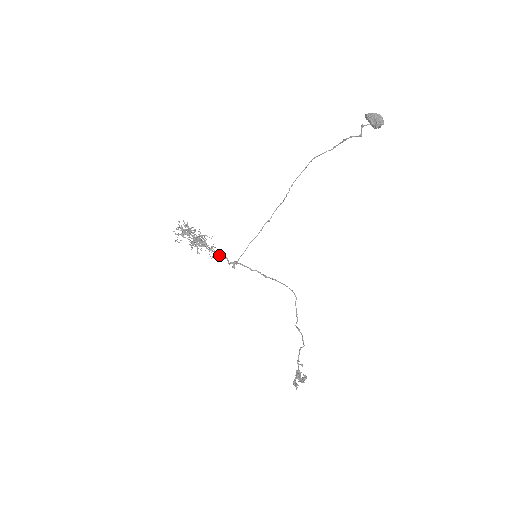
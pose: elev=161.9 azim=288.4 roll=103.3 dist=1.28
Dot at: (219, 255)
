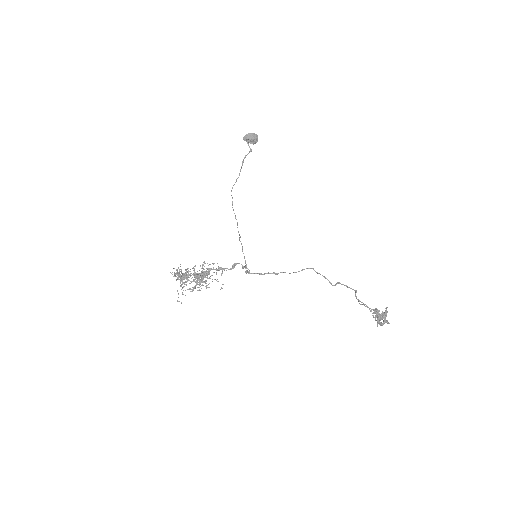
Dot at: occluded
